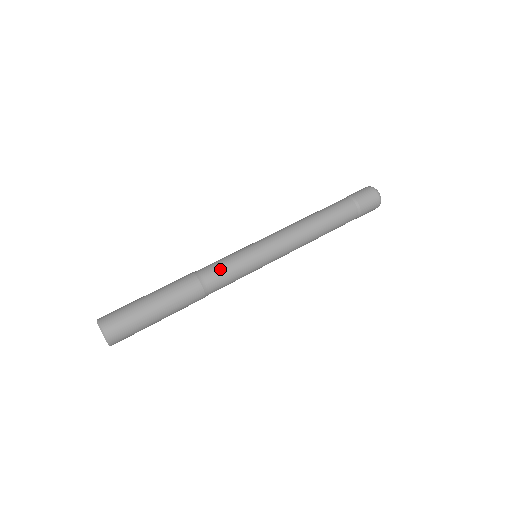
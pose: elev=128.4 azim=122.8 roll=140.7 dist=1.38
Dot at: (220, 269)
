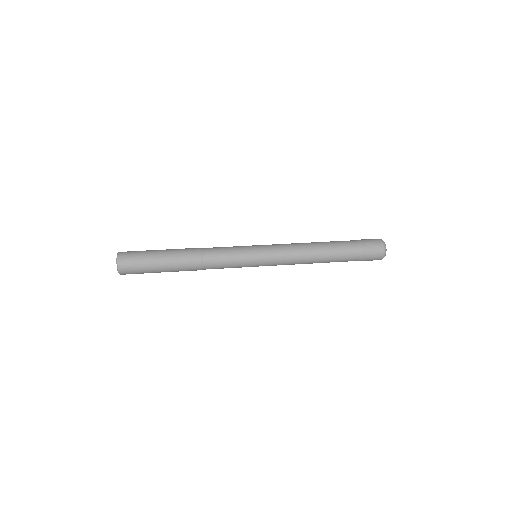
Dot at: (220, 249)
